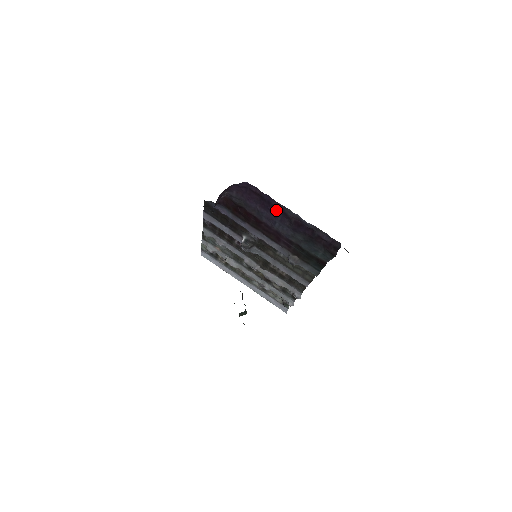
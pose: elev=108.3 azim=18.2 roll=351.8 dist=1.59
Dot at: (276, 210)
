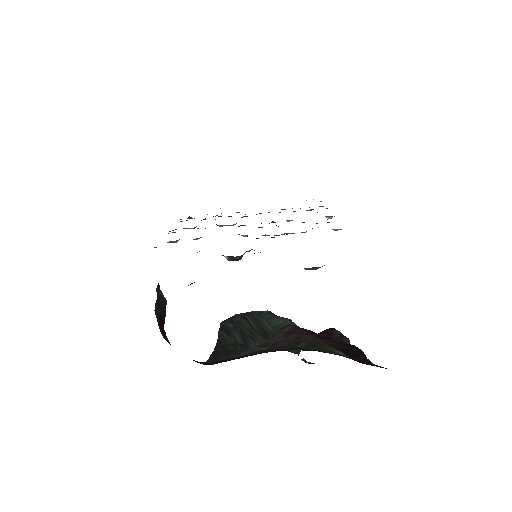
Dot at: occluded
